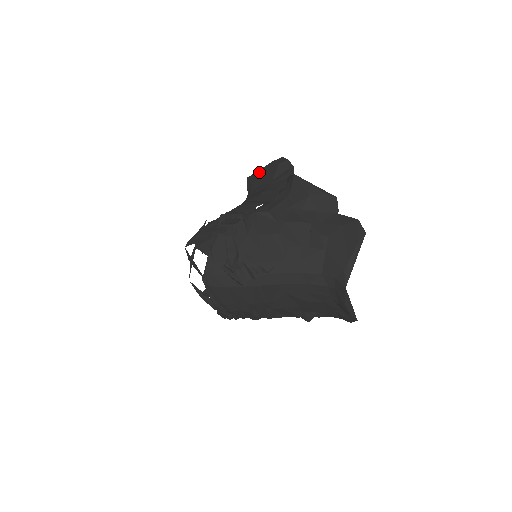
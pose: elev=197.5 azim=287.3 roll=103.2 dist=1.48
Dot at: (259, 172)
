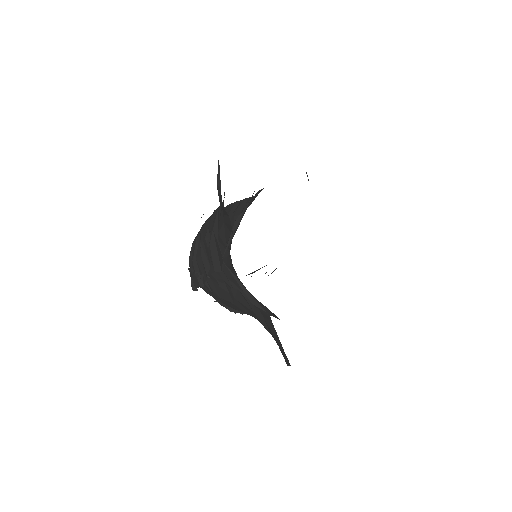
Dot at: occluded
